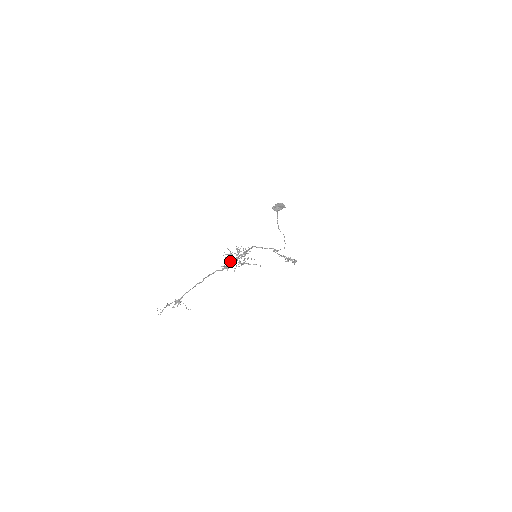
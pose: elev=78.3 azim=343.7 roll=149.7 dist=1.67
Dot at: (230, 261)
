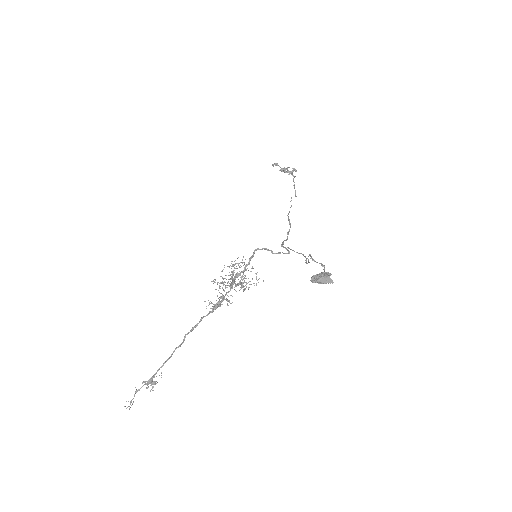
Dot at: (222, 296)
